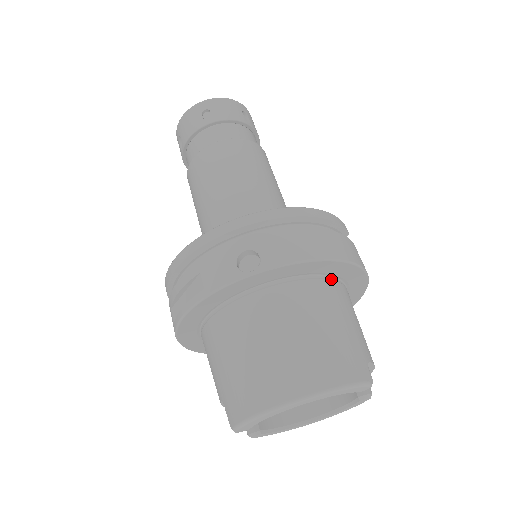
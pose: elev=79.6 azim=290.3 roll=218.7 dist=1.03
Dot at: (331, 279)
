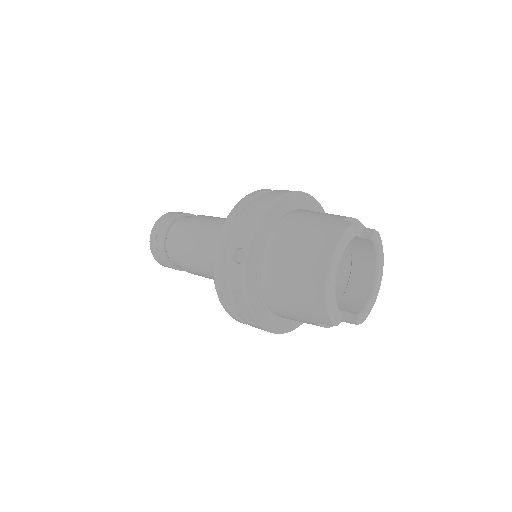
Dot at: (285, 215)
